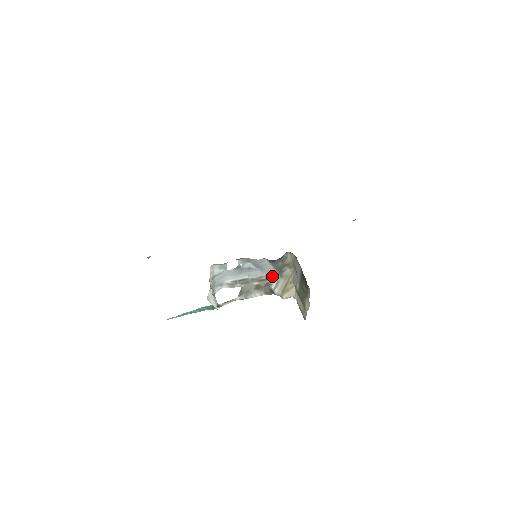
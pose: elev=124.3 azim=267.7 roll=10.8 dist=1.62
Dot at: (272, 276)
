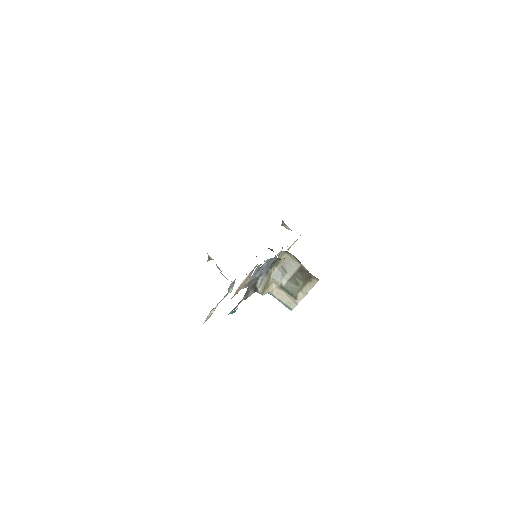
Dot at: (262, 274)
